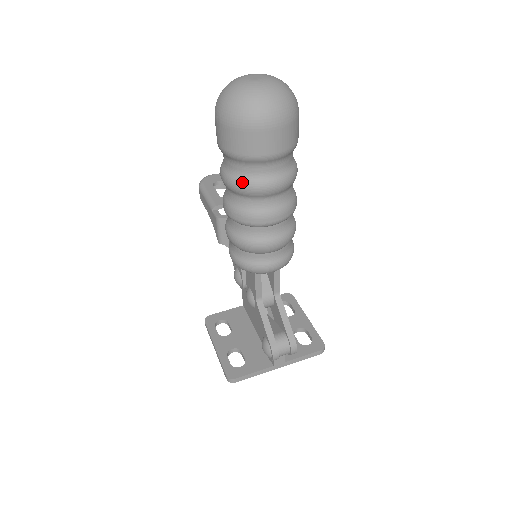
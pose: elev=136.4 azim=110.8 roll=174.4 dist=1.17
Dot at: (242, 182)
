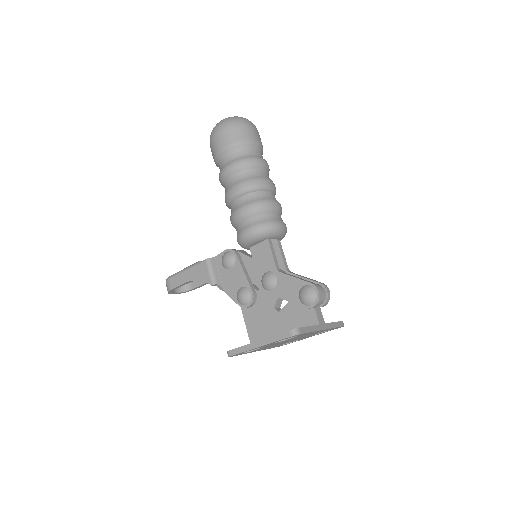
Dot at: (246, 158)
